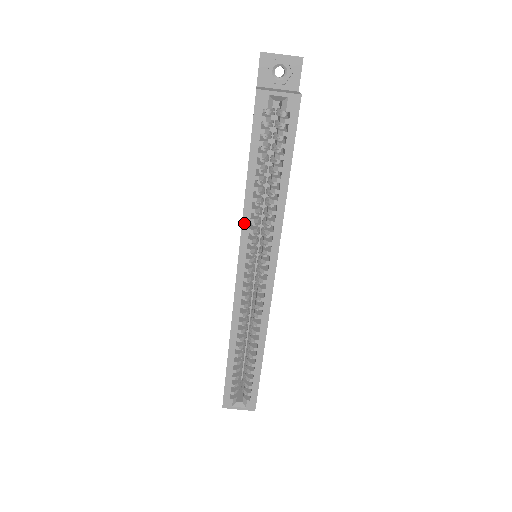
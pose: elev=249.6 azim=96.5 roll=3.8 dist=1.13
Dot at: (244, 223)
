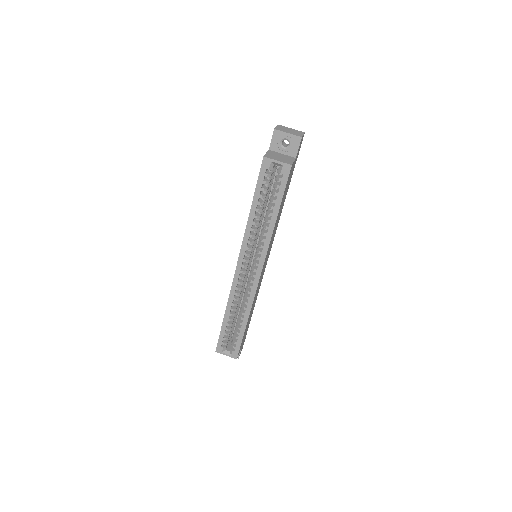
Dot at: (245, 236)
